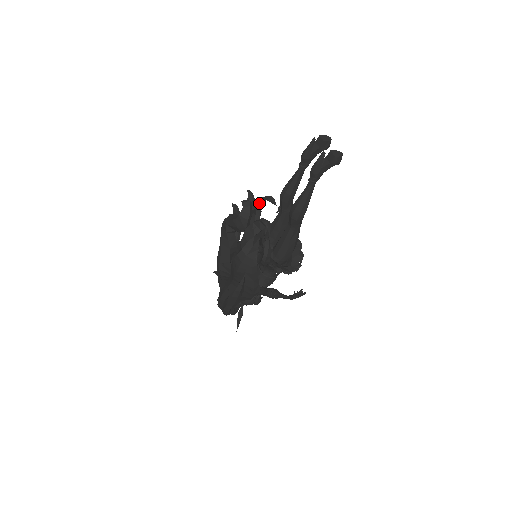
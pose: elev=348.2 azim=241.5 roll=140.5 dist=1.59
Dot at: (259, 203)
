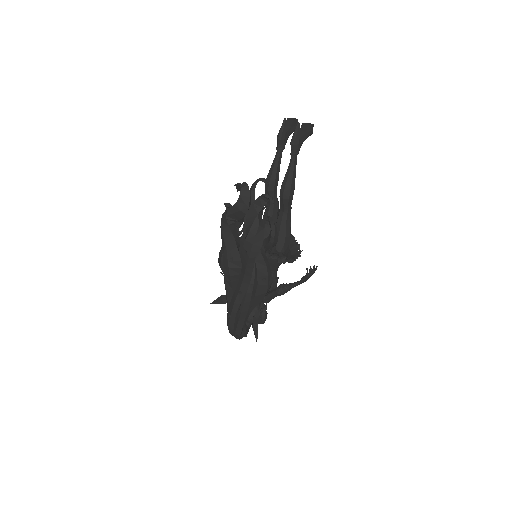
Dot at: (252, 188)
